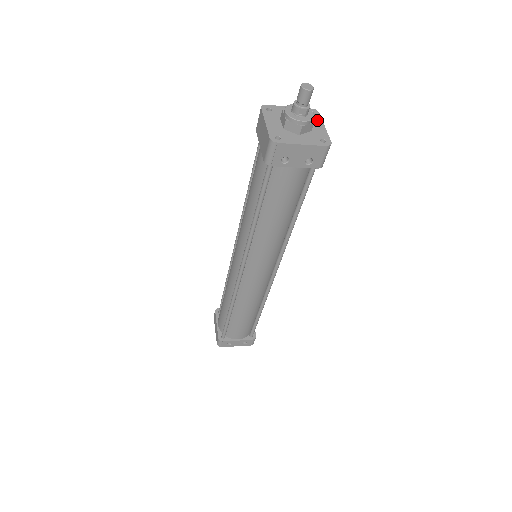
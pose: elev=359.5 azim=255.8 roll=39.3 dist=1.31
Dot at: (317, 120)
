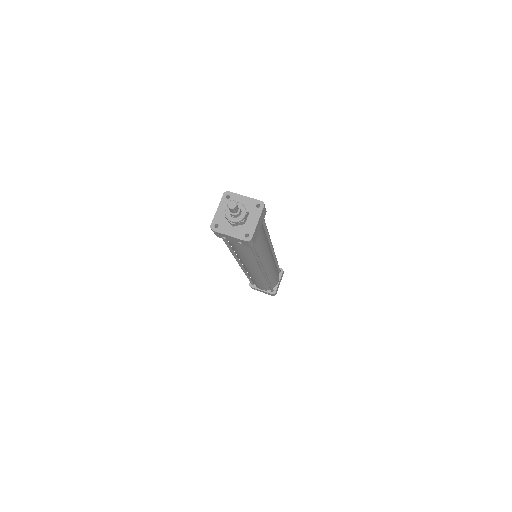
Dot at: (257, 214)
